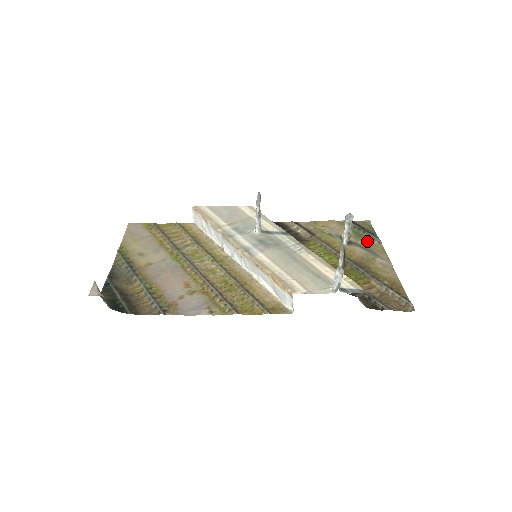
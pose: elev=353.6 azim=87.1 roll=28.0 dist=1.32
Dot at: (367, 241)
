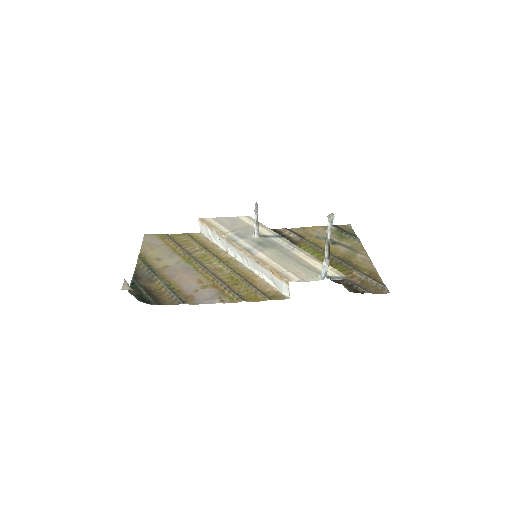
Dot at: (349, 241)
